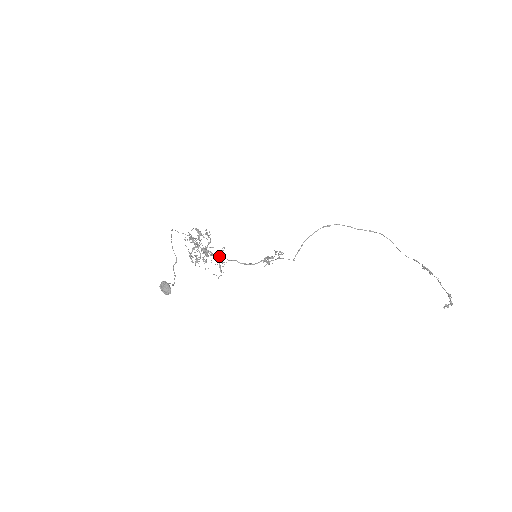
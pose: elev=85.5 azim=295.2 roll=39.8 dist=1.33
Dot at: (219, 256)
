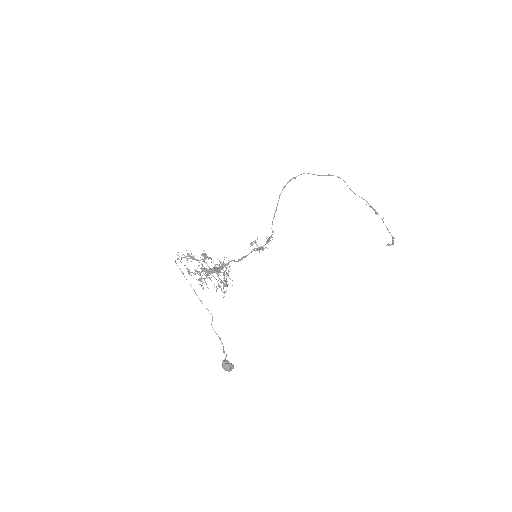
Dot at: (225, 271)
